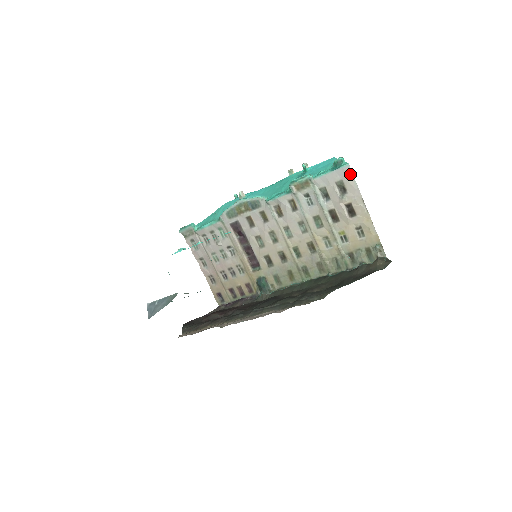
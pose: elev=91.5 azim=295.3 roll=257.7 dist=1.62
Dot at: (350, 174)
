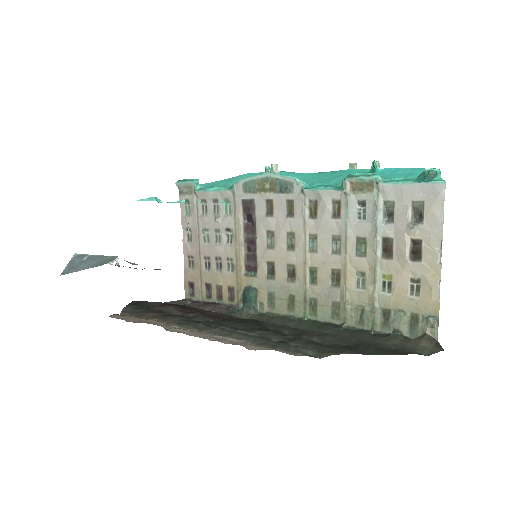
Dot at: (440, 197)
